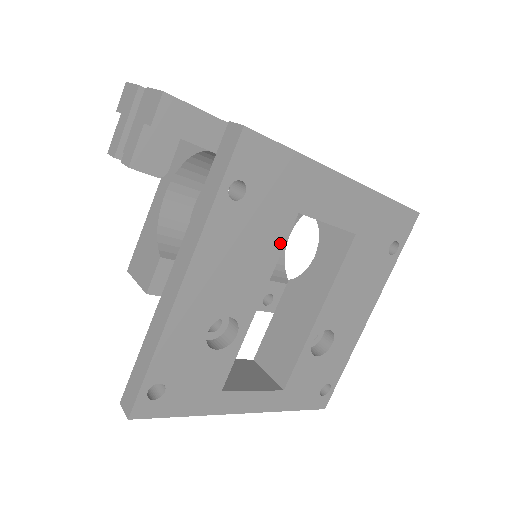
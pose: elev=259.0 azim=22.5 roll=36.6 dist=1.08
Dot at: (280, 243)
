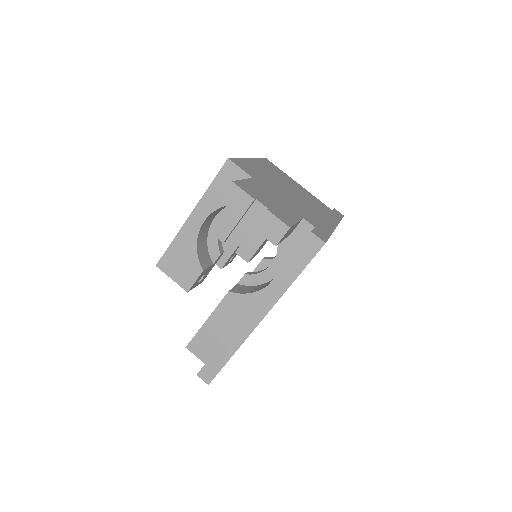
Dot at: occluded
